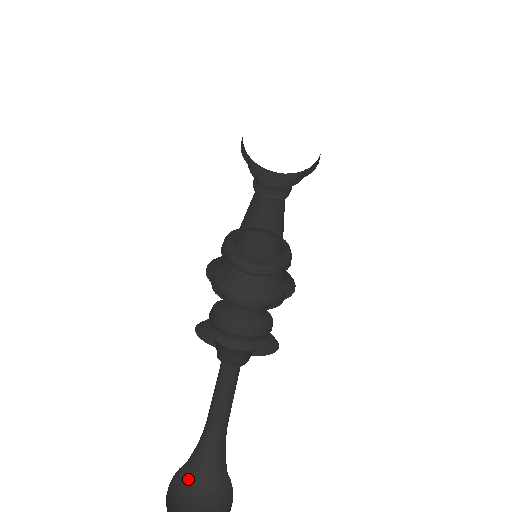
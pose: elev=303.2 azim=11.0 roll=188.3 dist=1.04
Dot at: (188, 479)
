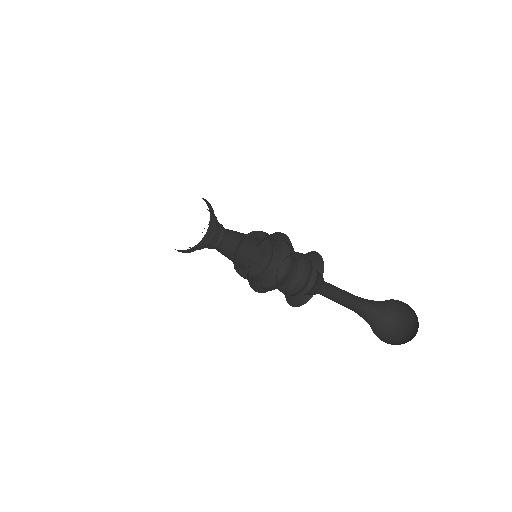
Dot at: occluded
